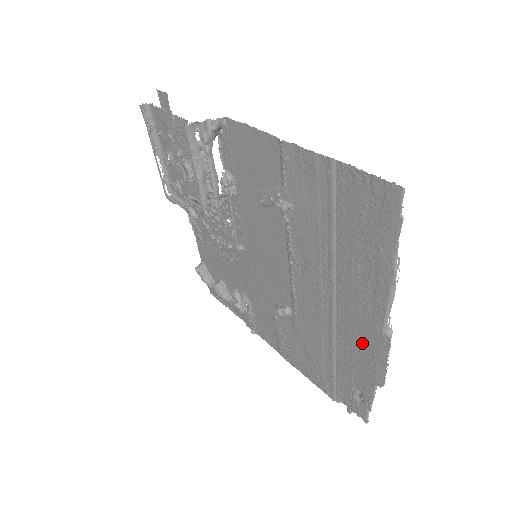
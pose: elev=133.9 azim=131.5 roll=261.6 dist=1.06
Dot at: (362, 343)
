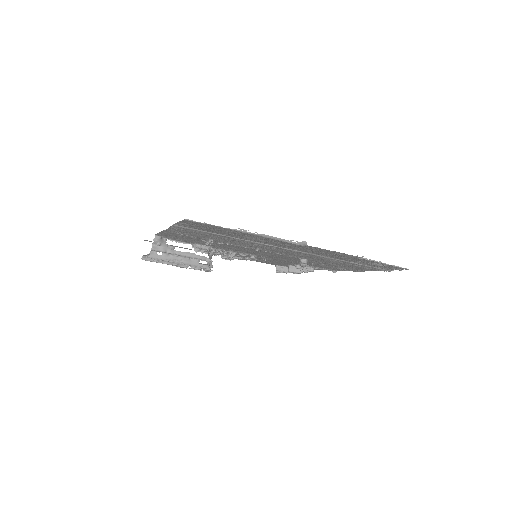
Dot at: (320, 252)
